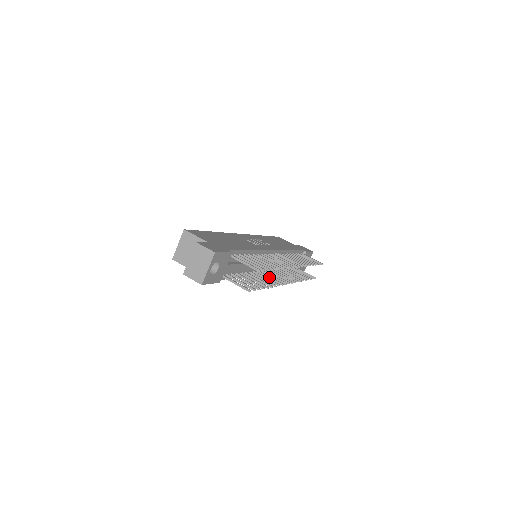
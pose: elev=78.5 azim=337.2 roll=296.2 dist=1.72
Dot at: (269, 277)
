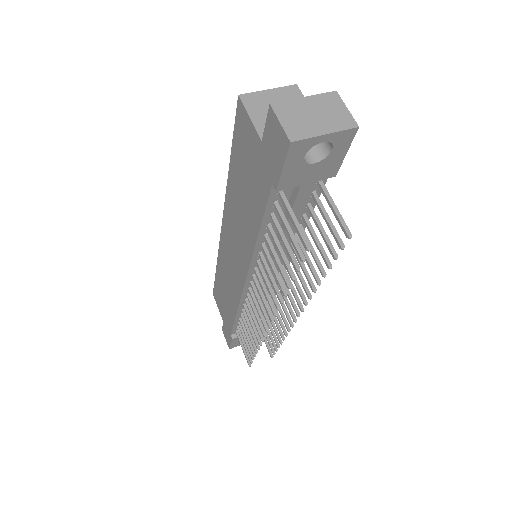
Dot at: occluded
